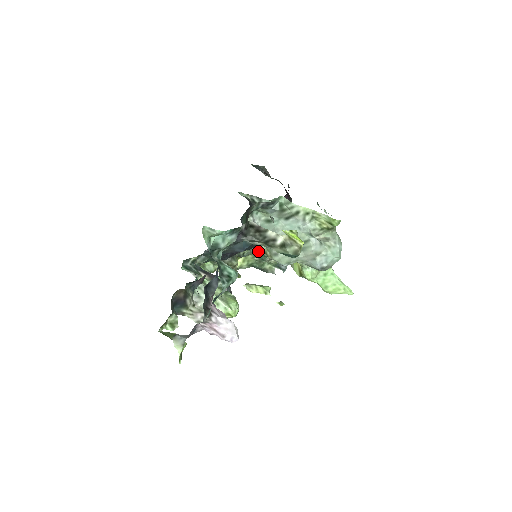
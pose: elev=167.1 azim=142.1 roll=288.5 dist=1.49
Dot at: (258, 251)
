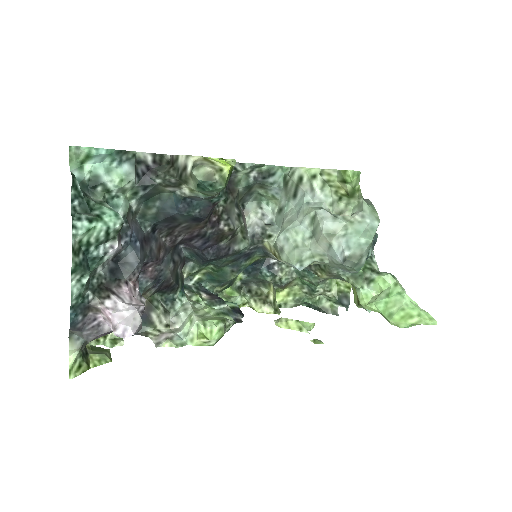
Dot at: (302, 276)
